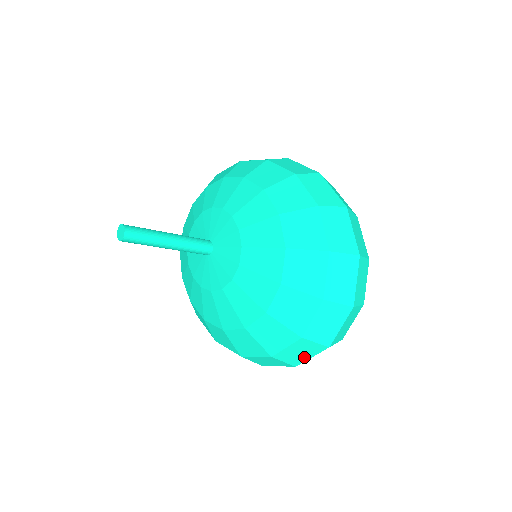
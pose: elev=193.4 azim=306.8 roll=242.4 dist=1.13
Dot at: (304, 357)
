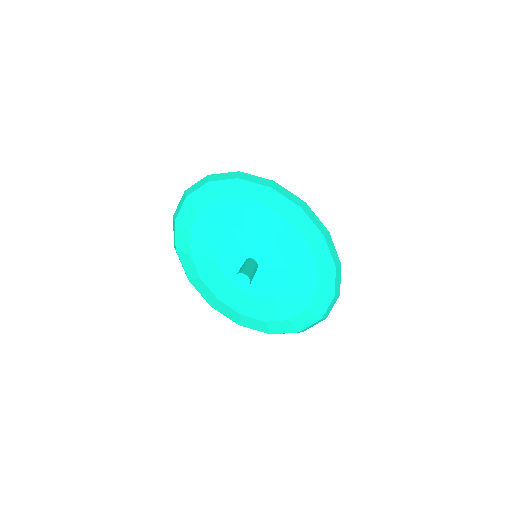
Dot at: (284, 333)
